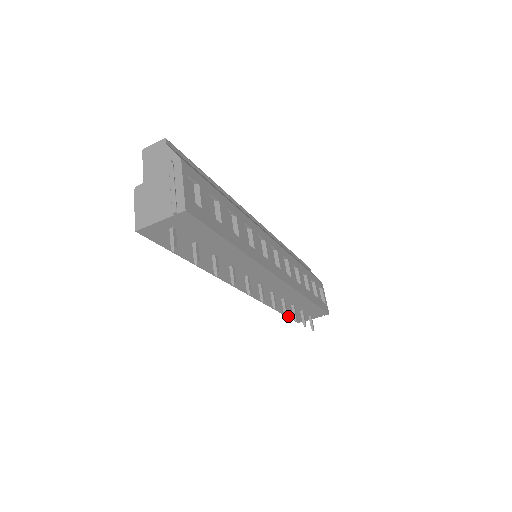
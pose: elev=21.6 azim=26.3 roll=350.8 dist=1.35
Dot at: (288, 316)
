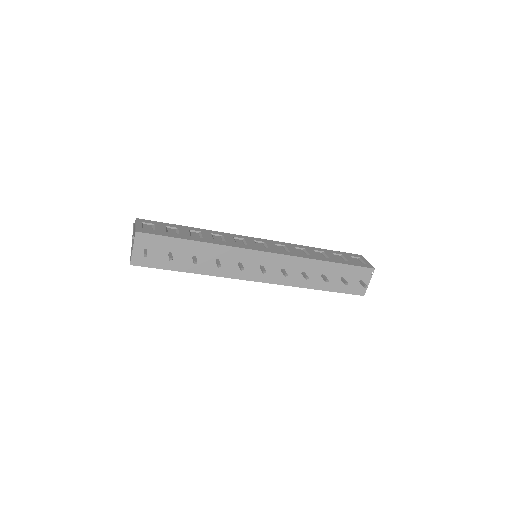
Dot at: (340, 292)
